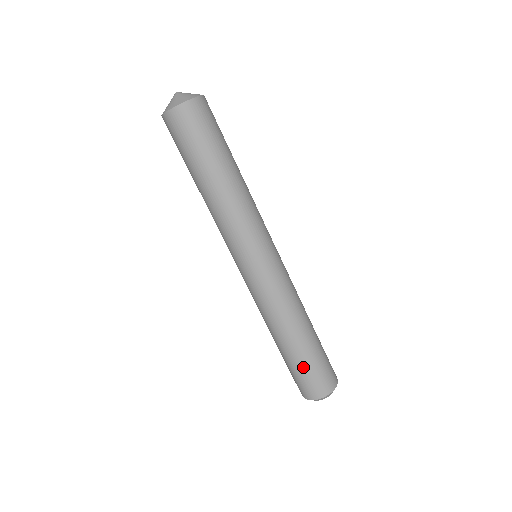
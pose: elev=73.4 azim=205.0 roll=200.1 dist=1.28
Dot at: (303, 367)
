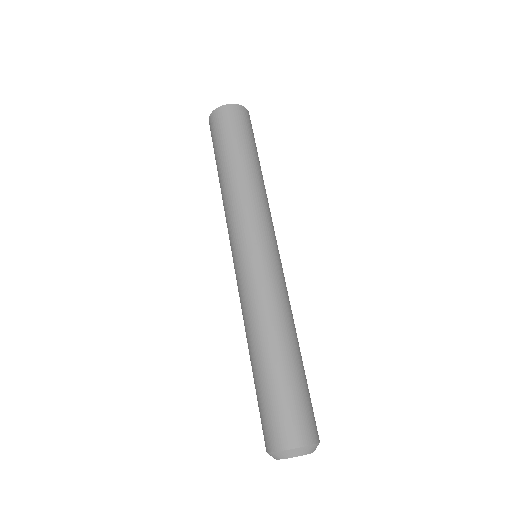
Dot at: (259, 396)
